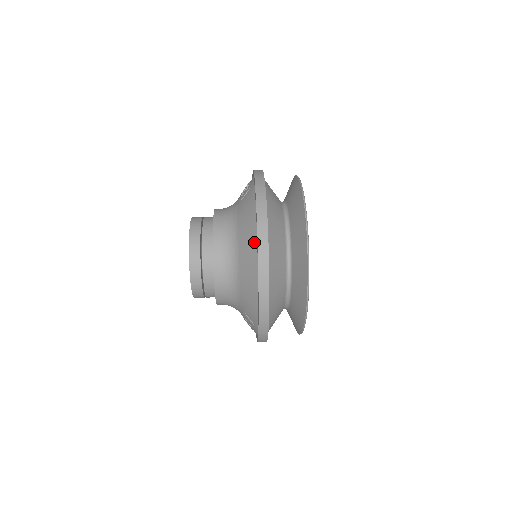
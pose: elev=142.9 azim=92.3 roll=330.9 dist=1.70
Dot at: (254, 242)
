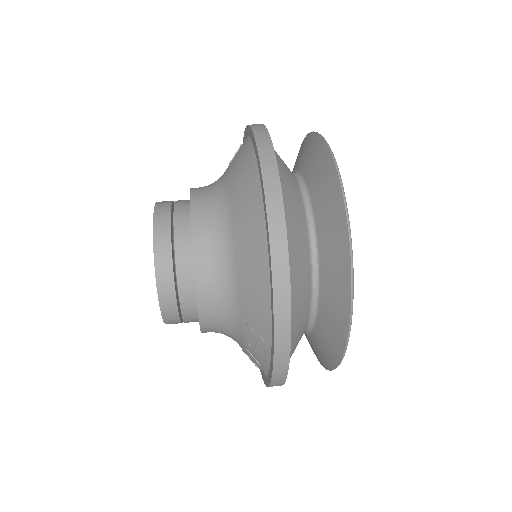
Dot at: (256, 186)
